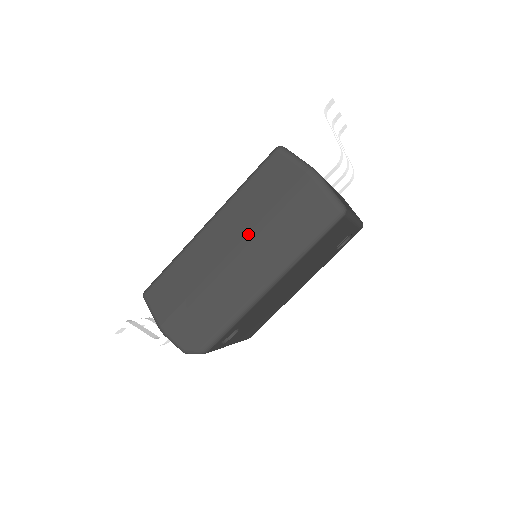
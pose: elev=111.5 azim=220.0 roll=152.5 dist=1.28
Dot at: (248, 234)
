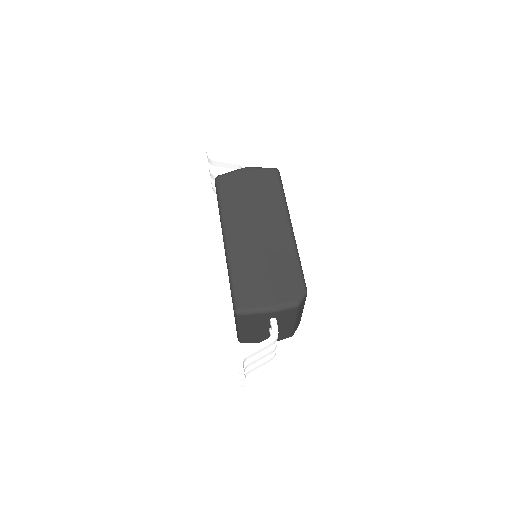
Dot at: (253, 215)
